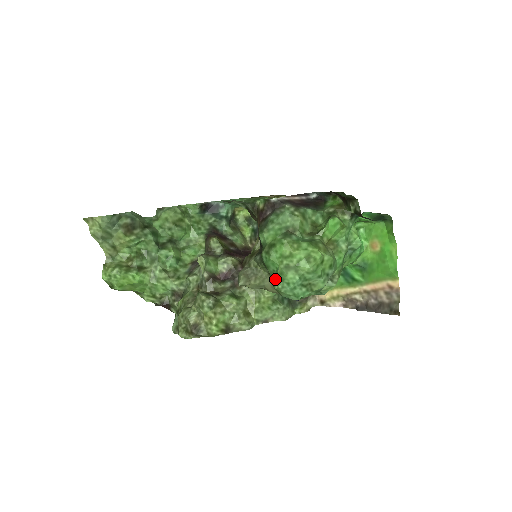
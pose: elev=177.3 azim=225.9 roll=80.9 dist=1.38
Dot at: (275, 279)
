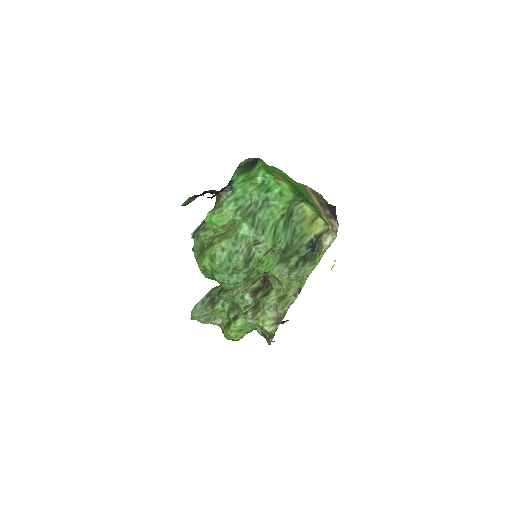
Dot at: (221, 285)
